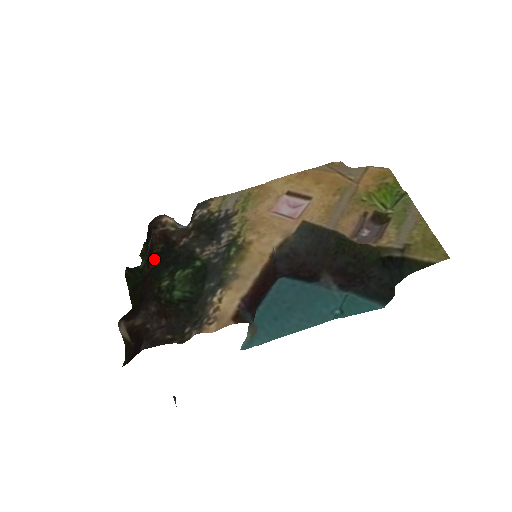
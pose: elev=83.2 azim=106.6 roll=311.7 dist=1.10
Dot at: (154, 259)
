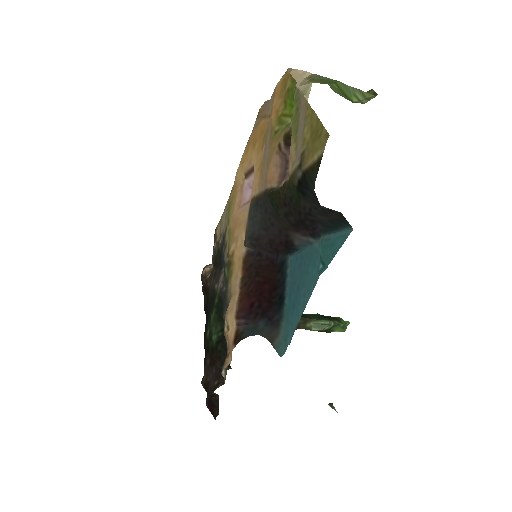
Dot at: (205, 313)
